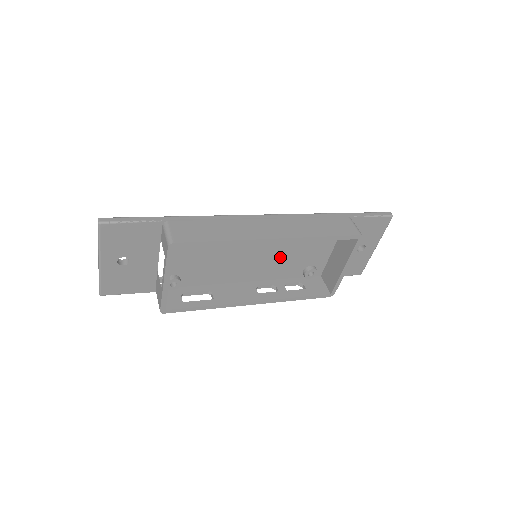
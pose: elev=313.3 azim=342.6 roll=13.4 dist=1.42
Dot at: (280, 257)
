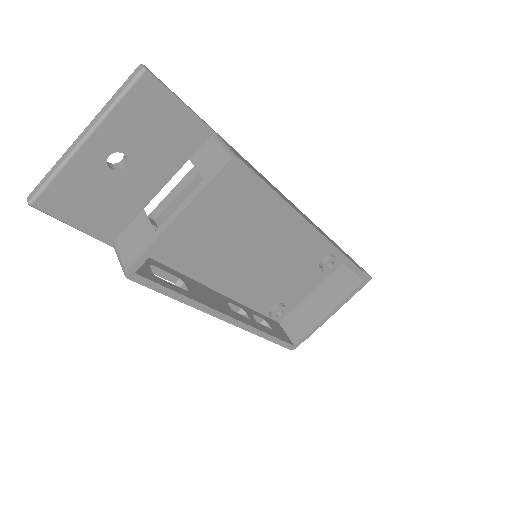
Dot at: (269, 274)
